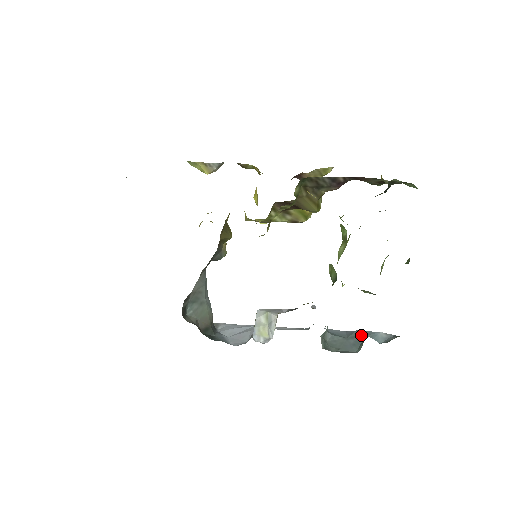
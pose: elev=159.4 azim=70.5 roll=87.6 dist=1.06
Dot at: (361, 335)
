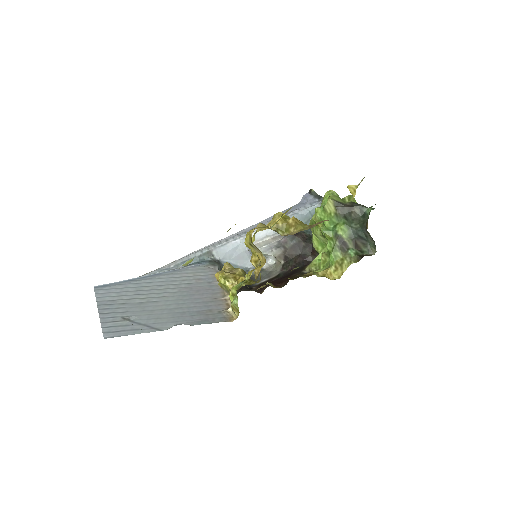
Dot at: (310, 219)
